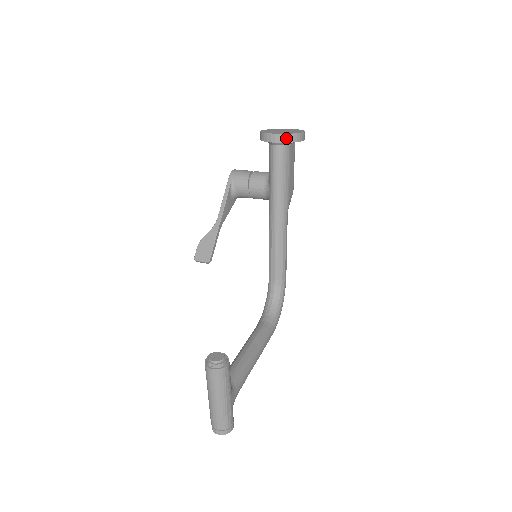
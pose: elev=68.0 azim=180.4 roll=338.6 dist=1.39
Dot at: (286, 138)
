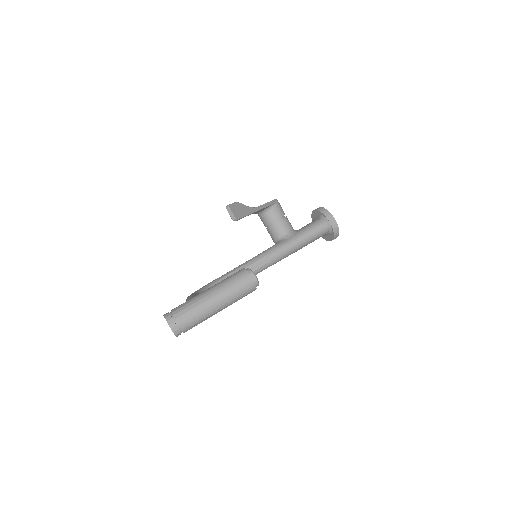
Dot at: (336, 228)
